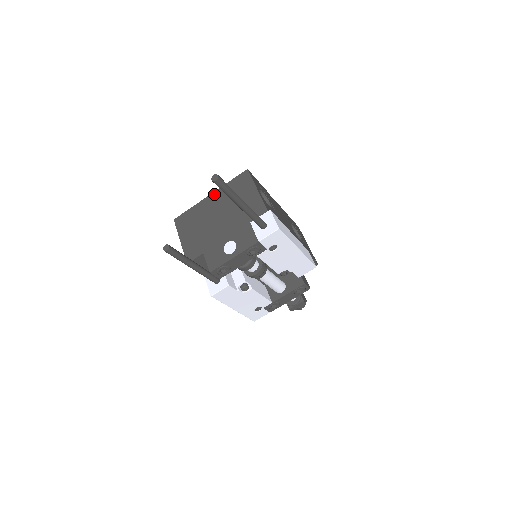
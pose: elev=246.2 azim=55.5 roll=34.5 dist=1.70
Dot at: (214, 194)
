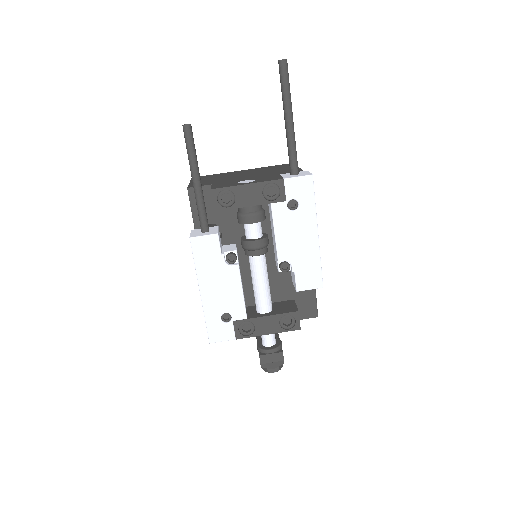
Dot at: (248, 169)
